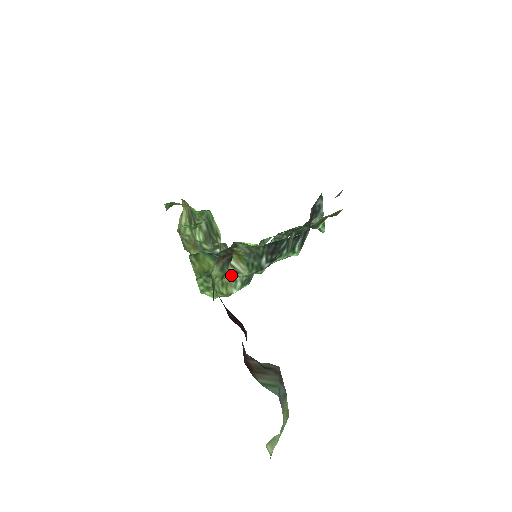
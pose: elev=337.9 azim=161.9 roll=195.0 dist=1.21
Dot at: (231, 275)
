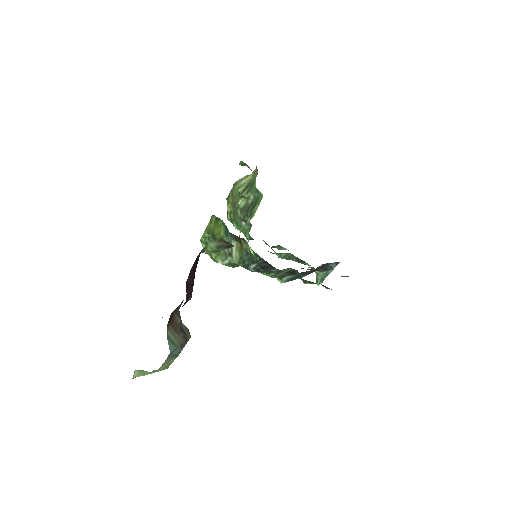
Dot at: (227, 252)
